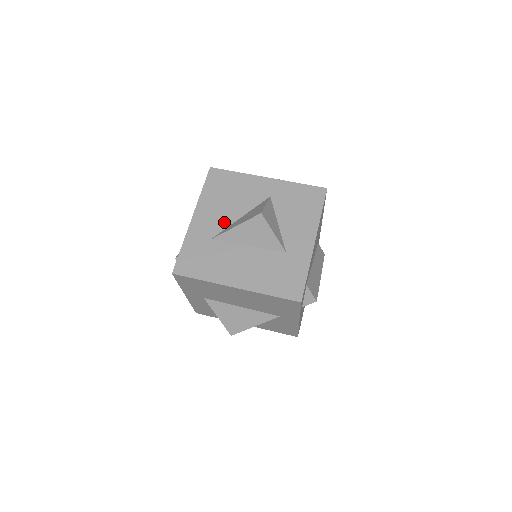
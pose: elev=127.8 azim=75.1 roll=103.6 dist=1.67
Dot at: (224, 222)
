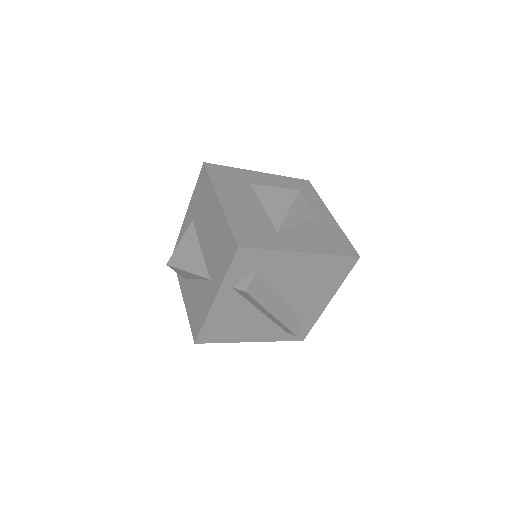
Dot at: occluded
